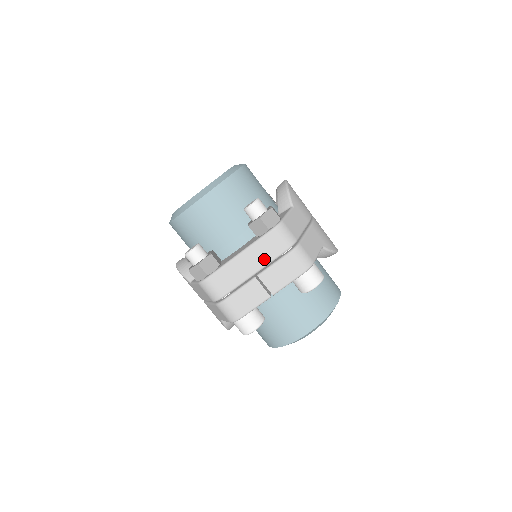
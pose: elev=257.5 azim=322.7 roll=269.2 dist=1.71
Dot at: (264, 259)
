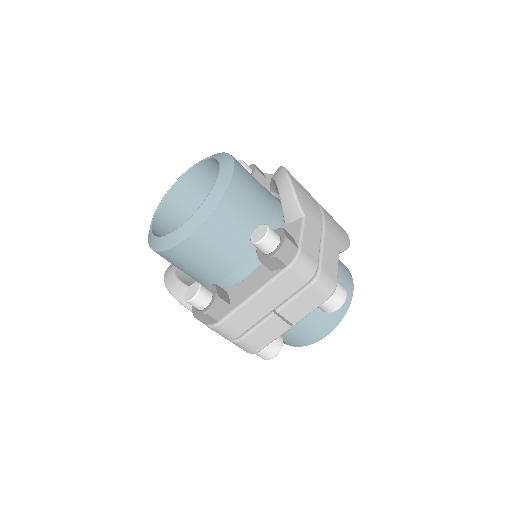
Dot at: (283, 295)
